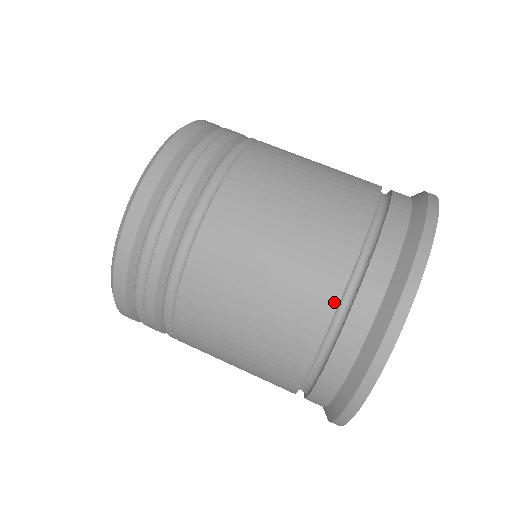
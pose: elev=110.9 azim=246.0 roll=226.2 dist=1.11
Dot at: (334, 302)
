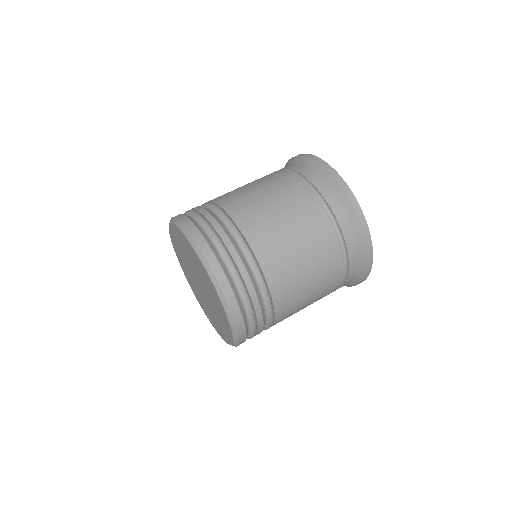
Dot at: (316, 202)
